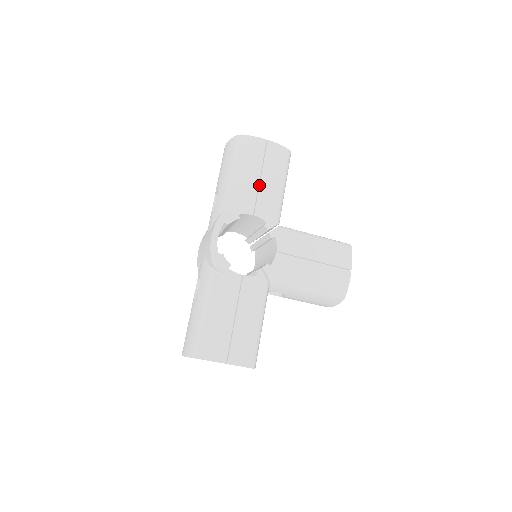
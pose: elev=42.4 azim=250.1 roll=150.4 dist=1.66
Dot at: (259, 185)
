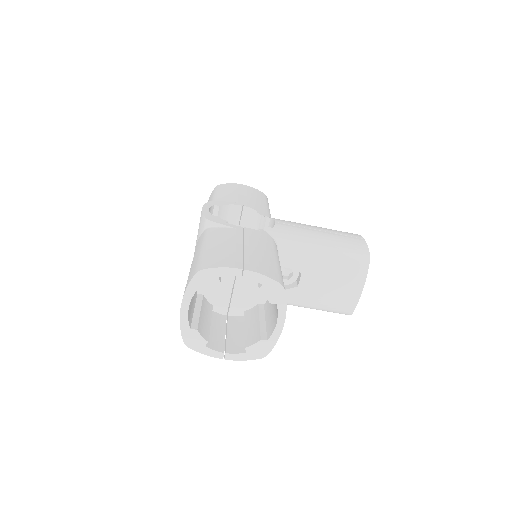
Dot at: (243, 197)
